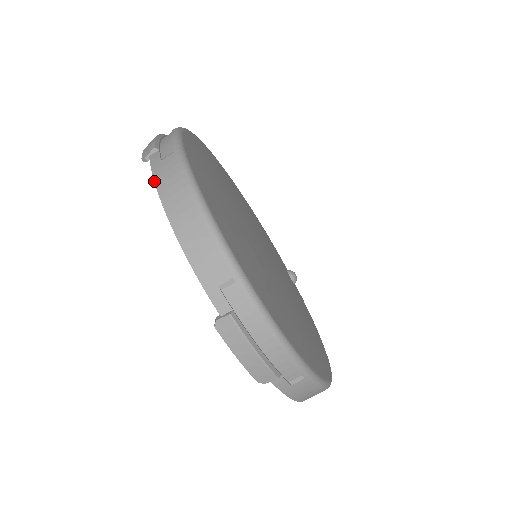
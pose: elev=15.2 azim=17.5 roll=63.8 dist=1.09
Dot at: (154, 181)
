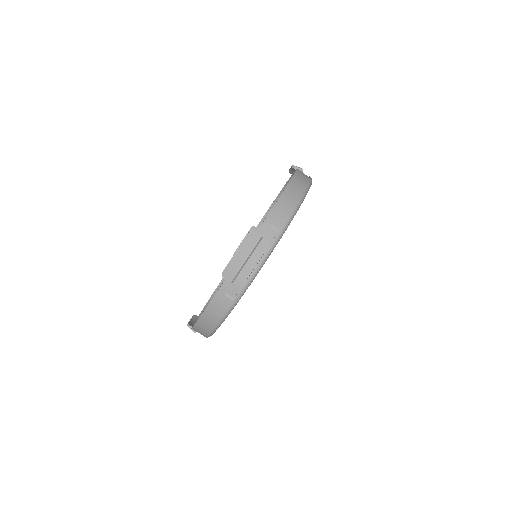
Dot at: (294, 174)
